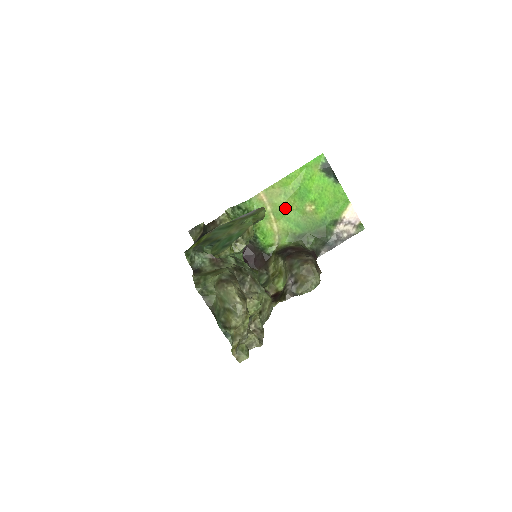
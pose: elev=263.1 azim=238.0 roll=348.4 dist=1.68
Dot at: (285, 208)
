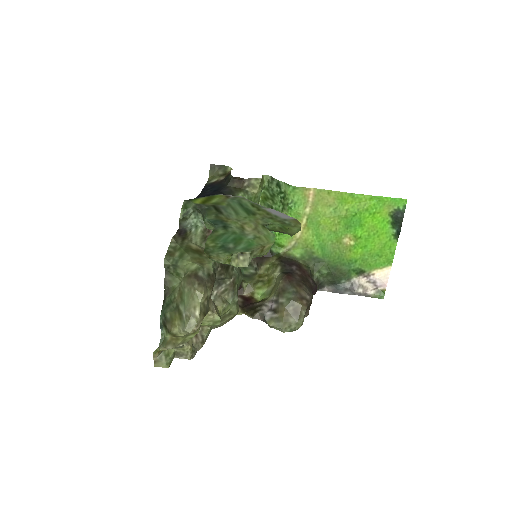
Dot at: (324, 222)
